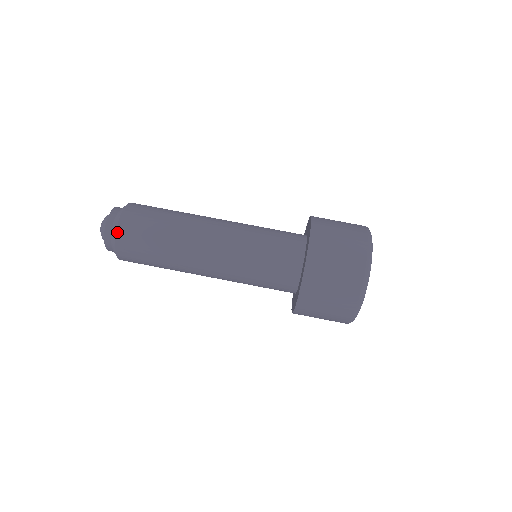
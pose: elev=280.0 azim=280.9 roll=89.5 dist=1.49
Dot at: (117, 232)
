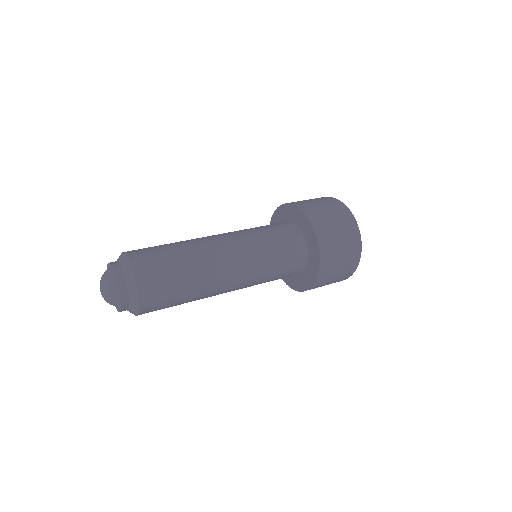
Dot at: (131, 263)
